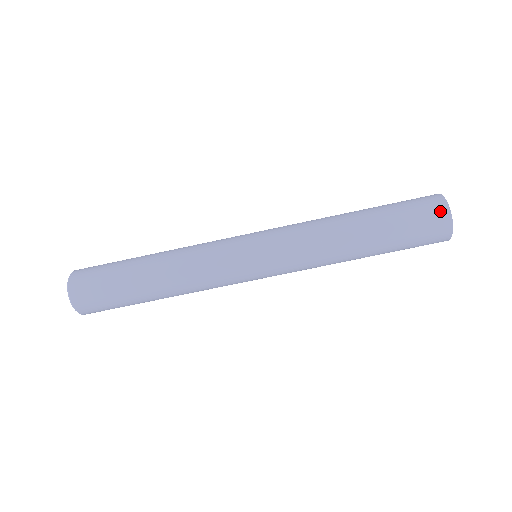
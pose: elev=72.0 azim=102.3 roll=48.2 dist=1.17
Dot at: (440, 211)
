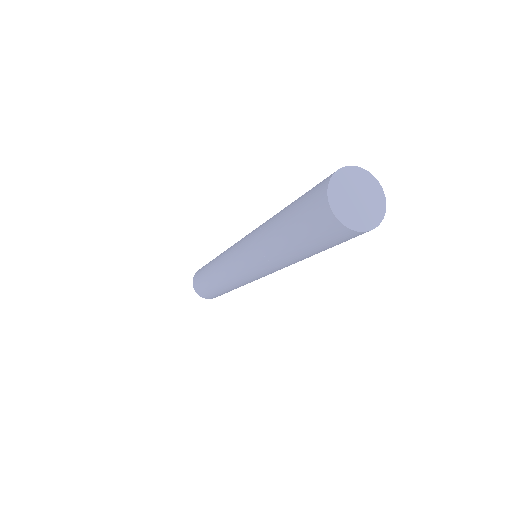
Dot at: (326, 218)
